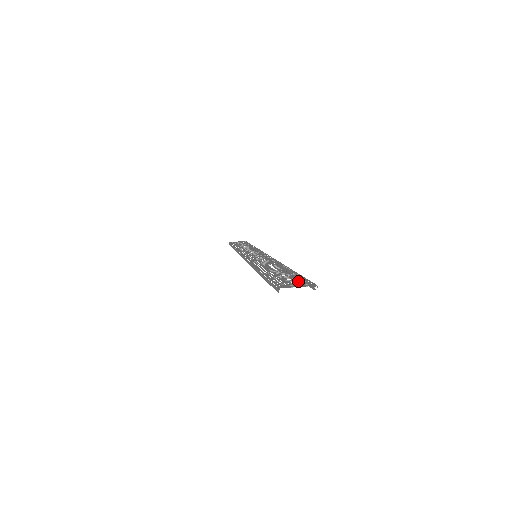
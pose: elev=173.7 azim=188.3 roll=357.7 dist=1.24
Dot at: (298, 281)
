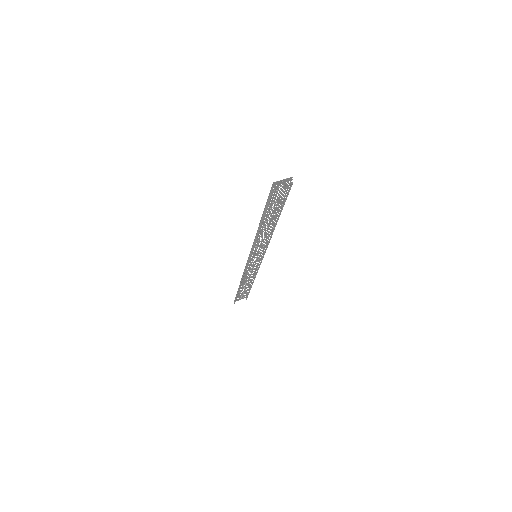
Dot at: occluded
